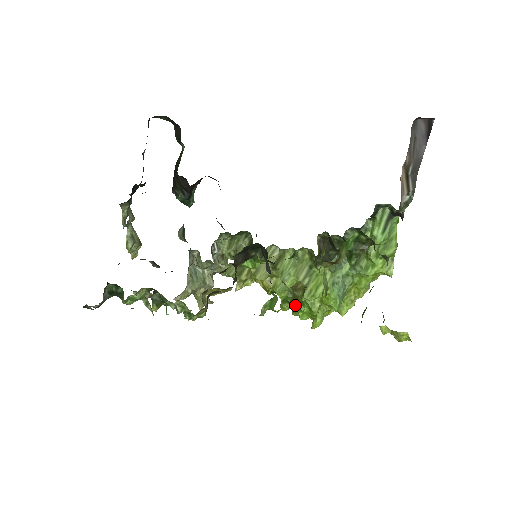
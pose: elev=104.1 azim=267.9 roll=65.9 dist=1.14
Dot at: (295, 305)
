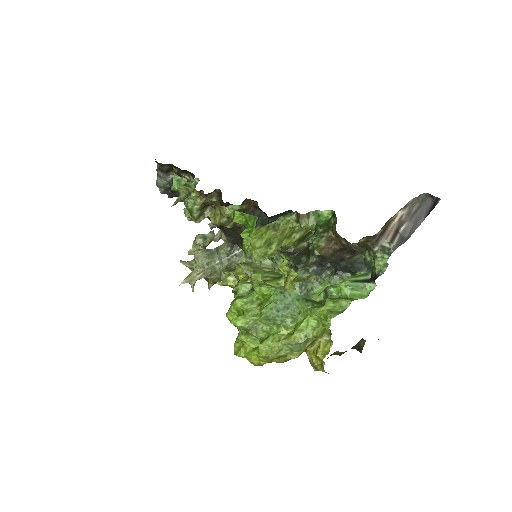
Dot at: occluded
